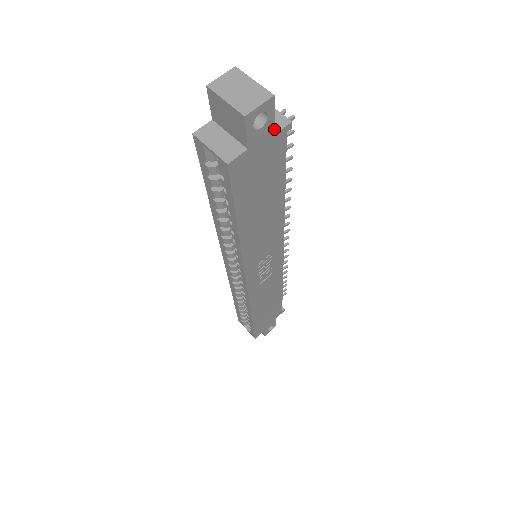
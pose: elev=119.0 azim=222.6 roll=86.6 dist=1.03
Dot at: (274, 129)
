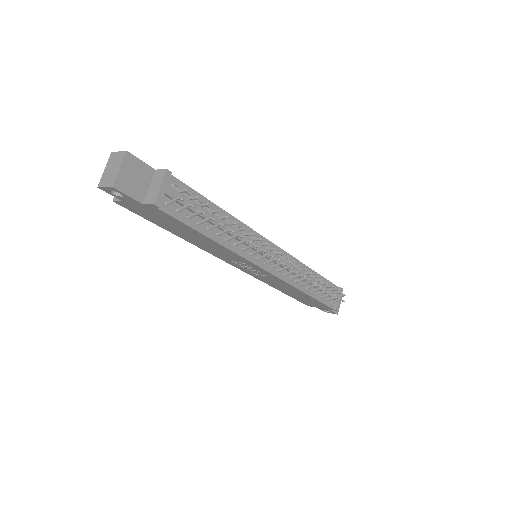
Dot at: (138, 201)
